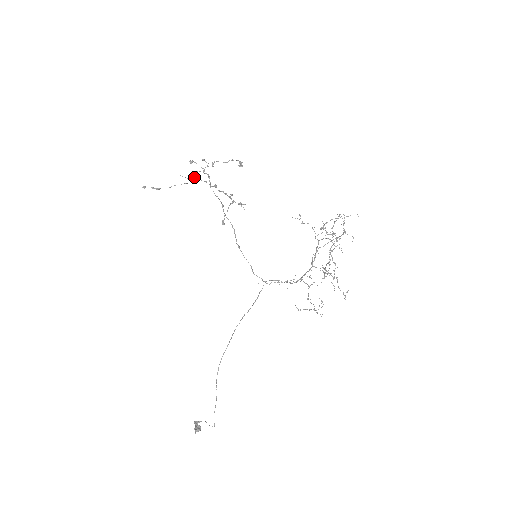
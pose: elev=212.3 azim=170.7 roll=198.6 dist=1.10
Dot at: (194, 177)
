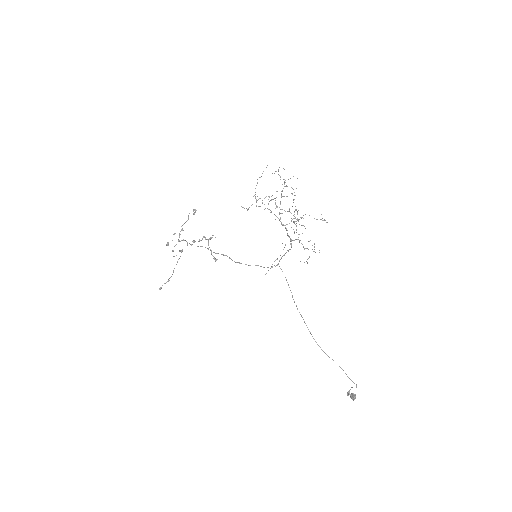
Dot at: occluded
